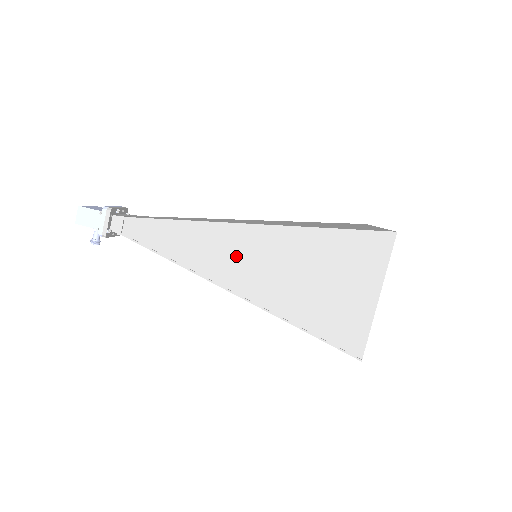
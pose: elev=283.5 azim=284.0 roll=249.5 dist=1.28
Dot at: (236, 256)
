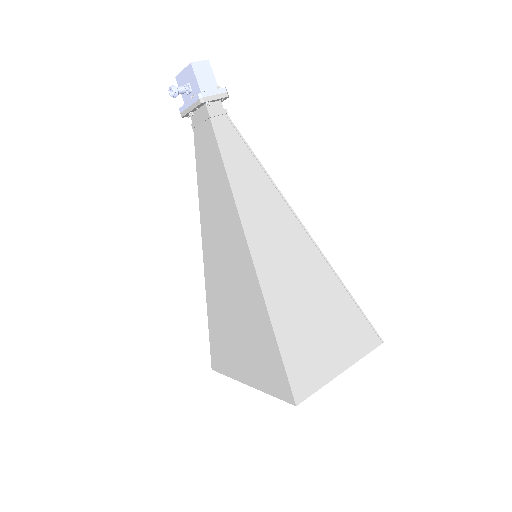
Dot at: (280, 238)
